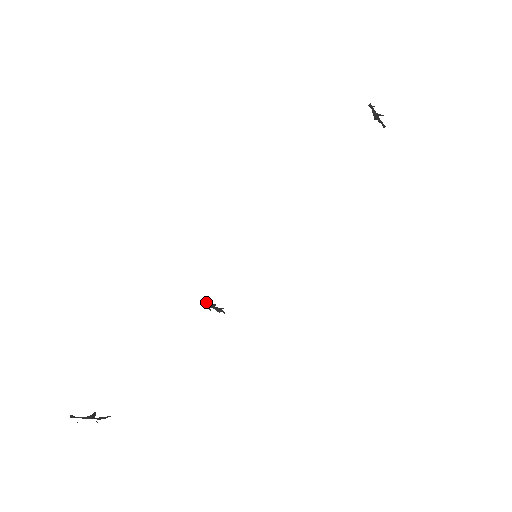
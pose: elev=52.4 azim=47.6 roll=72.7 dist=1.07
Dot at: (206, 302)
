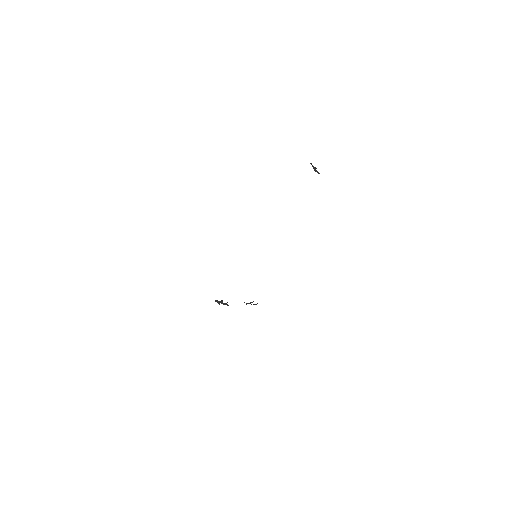
Dot at: (215, 300)
